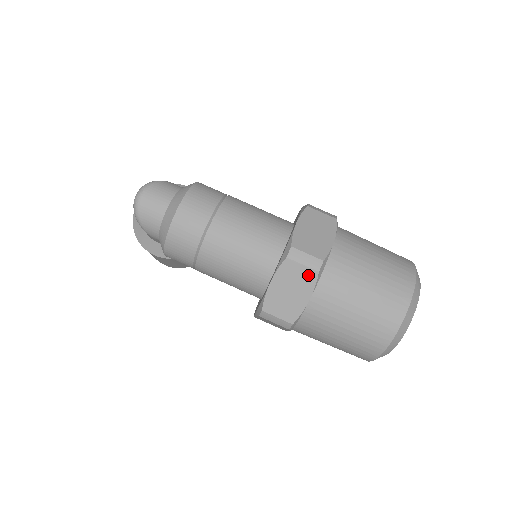
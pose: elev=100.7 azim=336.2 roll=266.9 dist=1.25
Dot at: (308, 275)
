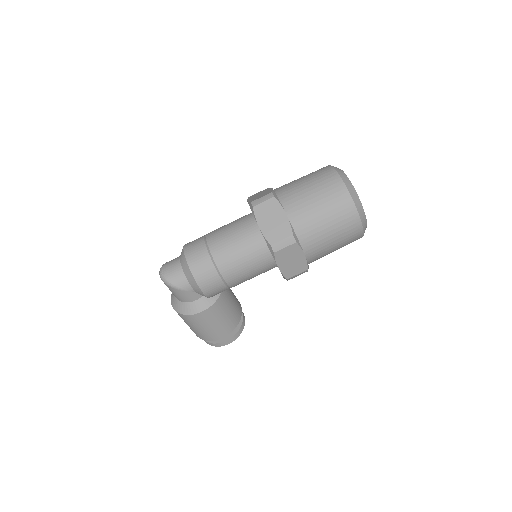
Dot at: (271, 204)
